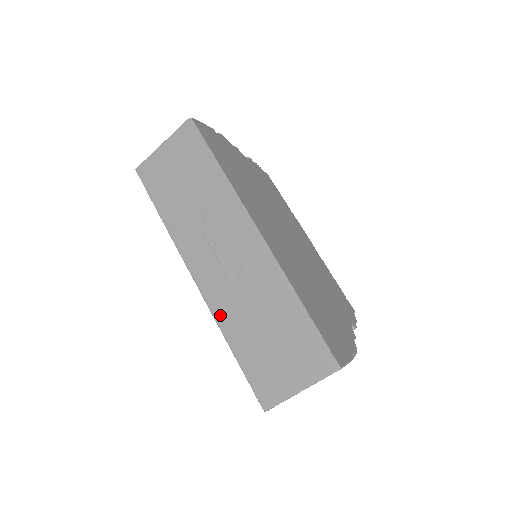
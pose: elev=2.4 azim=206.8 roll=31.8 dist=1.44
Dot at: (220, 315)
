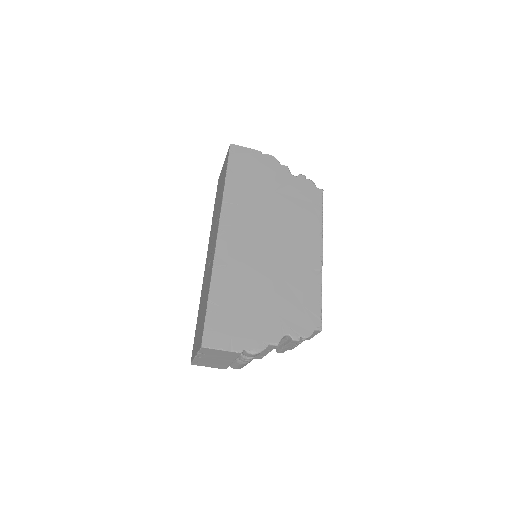
Dot at: (202, 289)
